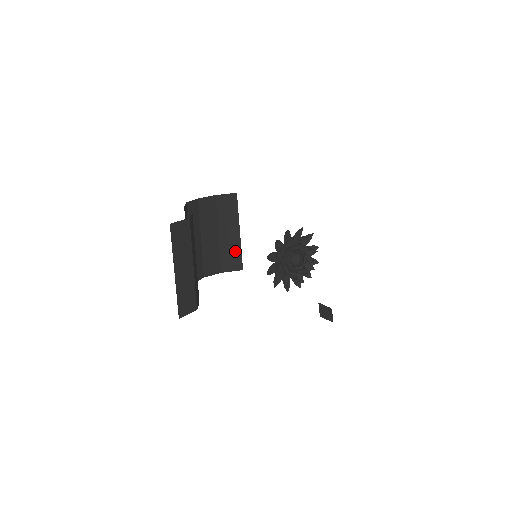
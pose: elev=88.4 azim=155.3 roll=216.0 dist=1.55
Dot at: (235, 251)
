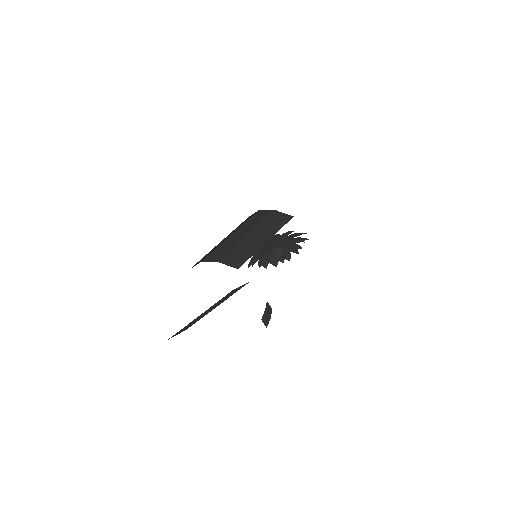
Dot at: (246, 254)
